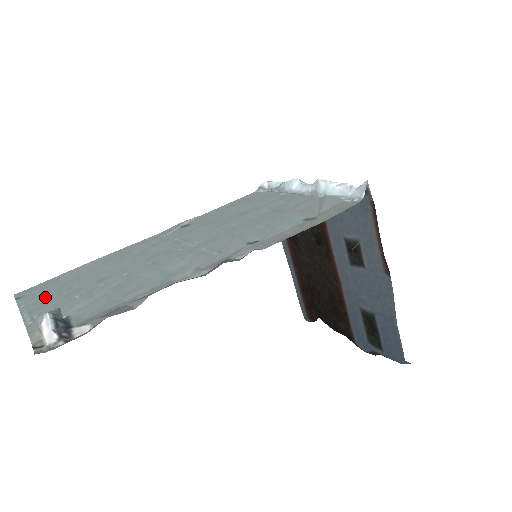
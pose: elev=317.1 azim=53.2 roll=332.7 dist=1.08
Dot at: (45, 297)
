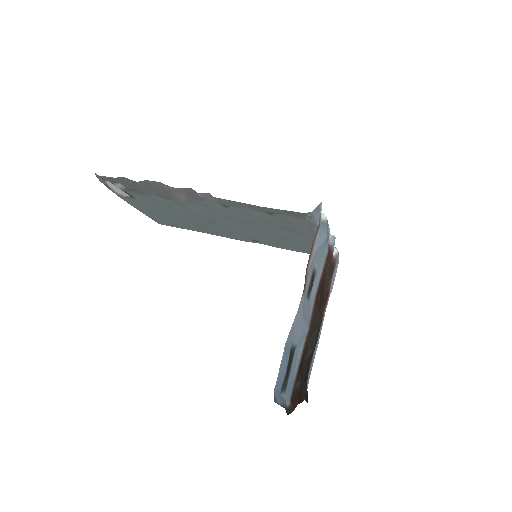
Dot at: (155, 215)
